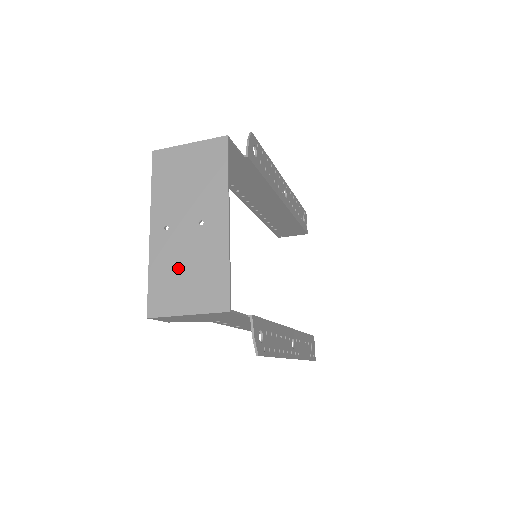
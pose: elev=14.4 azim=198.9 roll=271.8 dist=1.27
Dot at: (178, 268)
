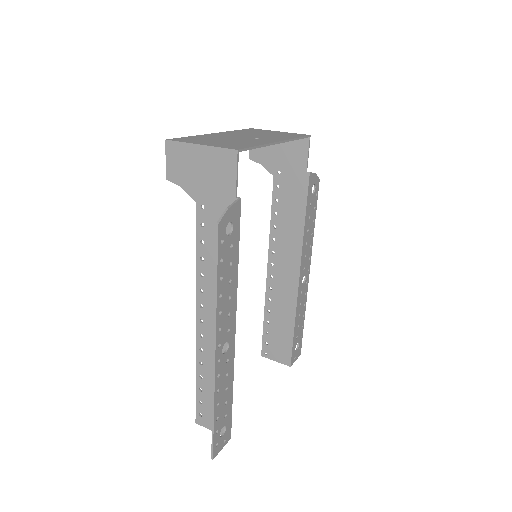
Dot at: (217, 139)
